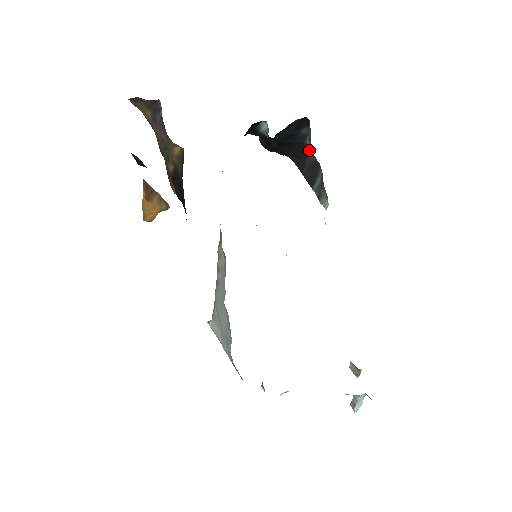
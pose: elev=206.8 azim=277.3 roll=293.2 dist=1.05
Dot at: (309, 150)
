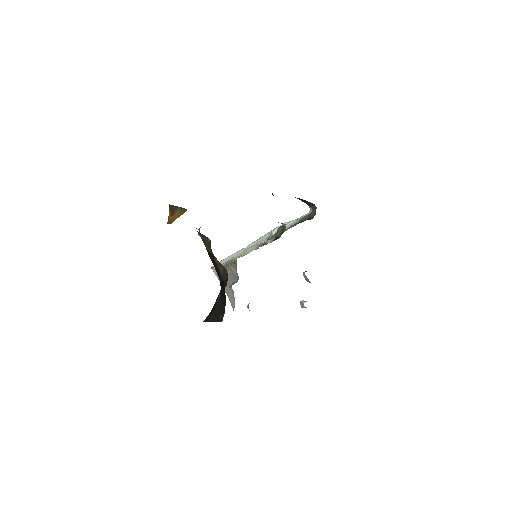
Dot at: occluded
